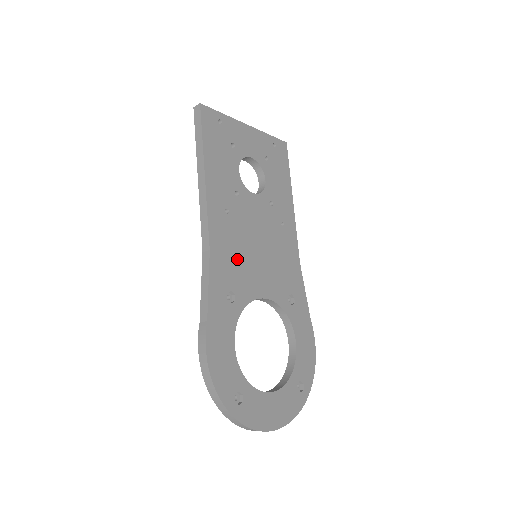
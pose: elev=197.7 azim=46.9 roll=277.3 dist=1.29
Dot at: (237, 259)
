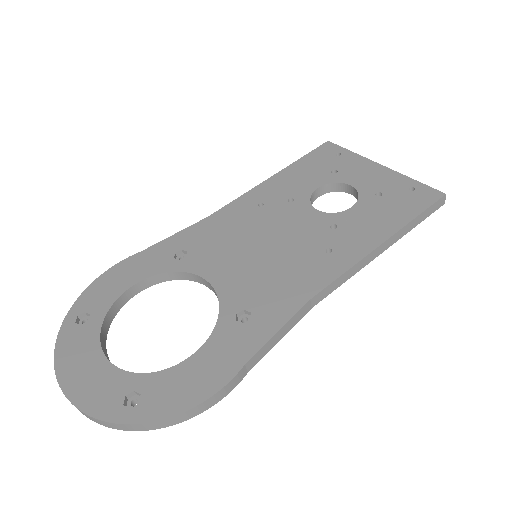
Dot at: (224, 238)
